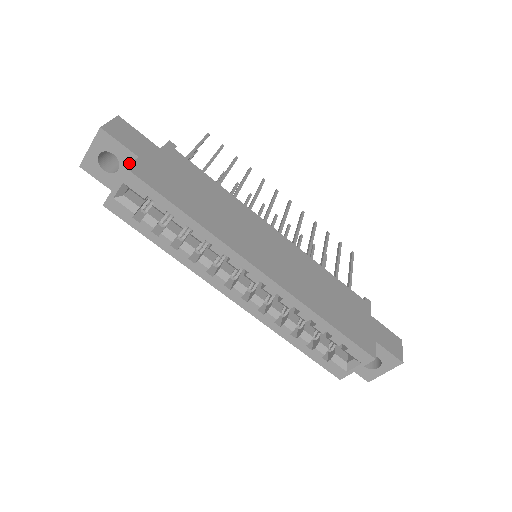
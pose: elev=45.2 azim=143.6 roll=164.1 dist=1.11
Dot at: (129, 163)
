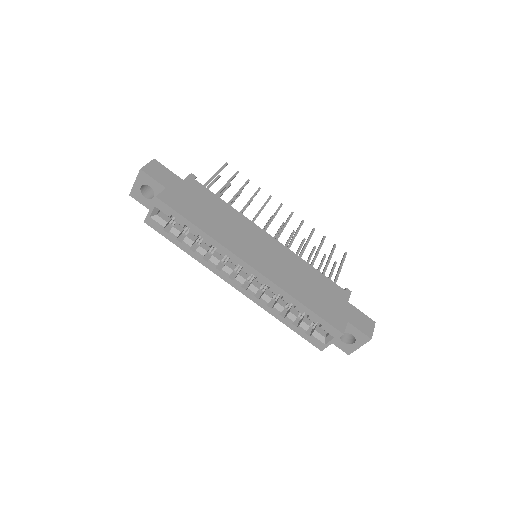
Dot at: (160, 192)
